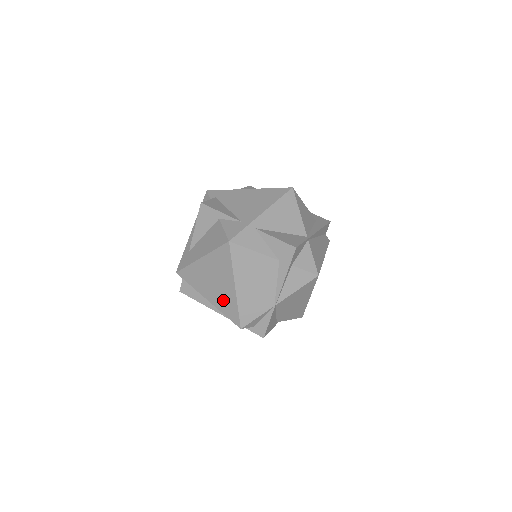
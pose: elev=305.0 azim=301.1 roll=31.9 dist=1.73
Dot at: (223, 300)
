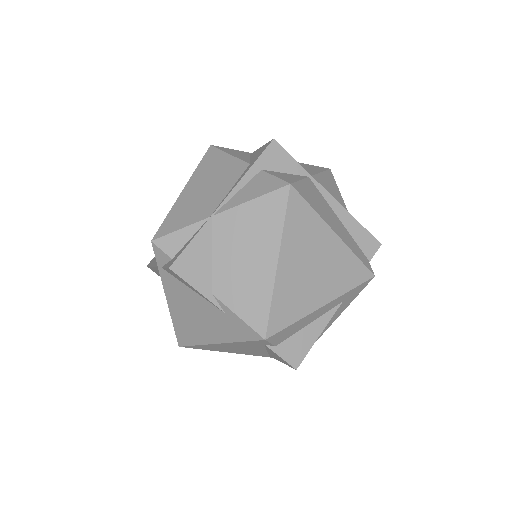
Dot at: occluded
